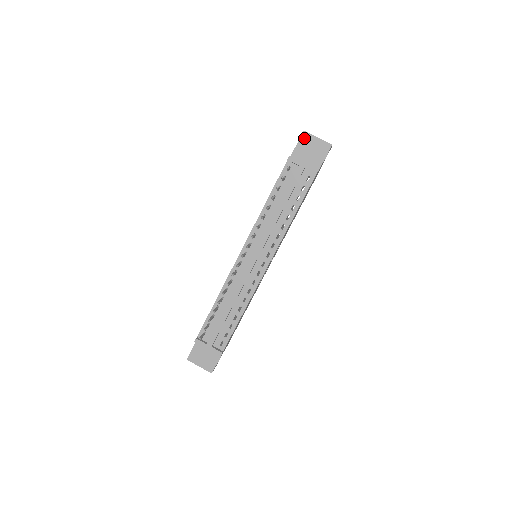
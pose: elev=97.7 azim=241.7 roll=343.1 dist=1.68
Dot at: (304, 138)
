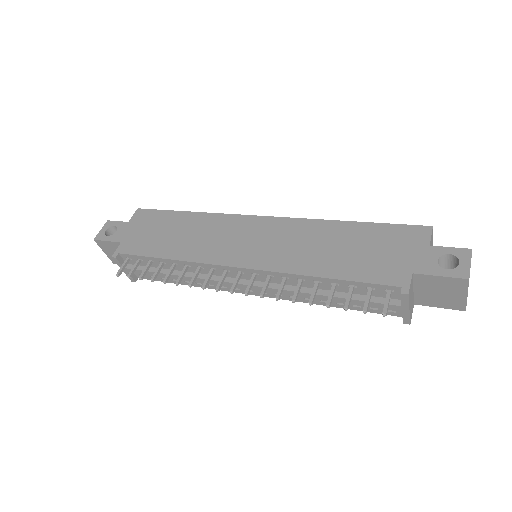
Dot at: (456, 282)
